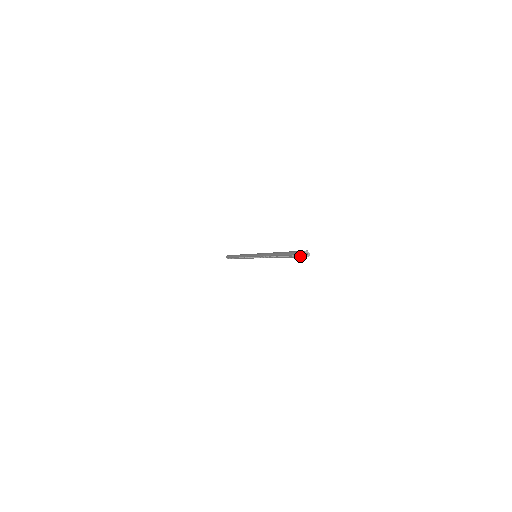
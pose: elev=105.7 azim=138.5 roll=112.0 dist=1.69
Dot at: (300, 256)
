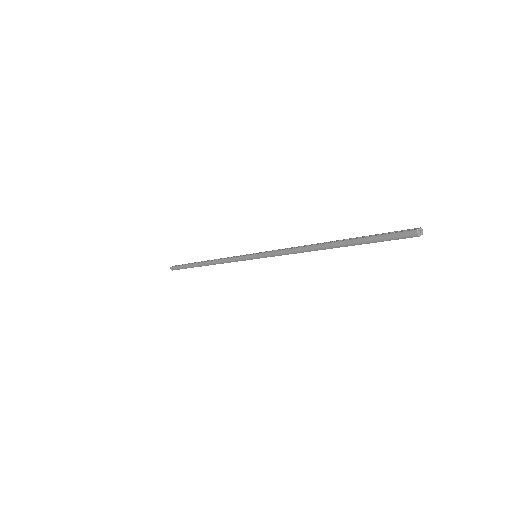
Dot at: (401, 238)
